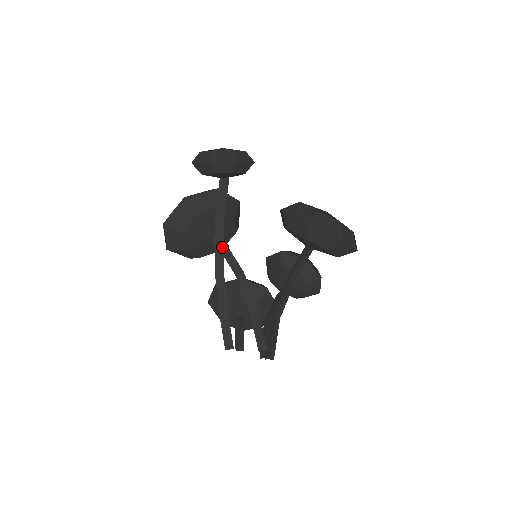
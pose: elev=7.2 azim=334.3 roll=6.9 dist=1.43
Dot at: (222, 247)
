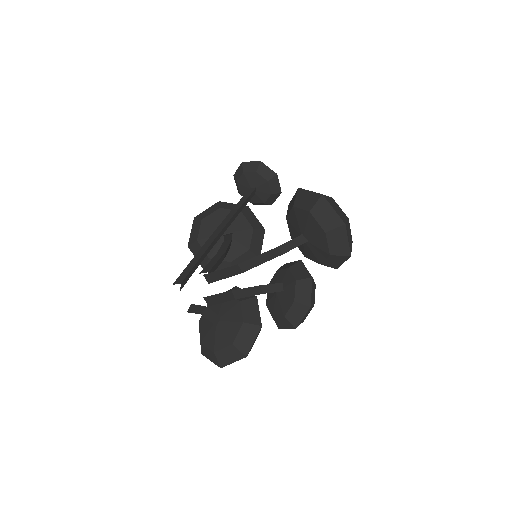
Dot at: (225, 224)
